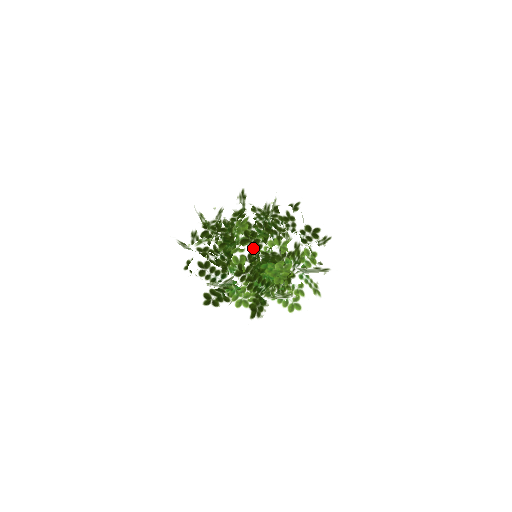
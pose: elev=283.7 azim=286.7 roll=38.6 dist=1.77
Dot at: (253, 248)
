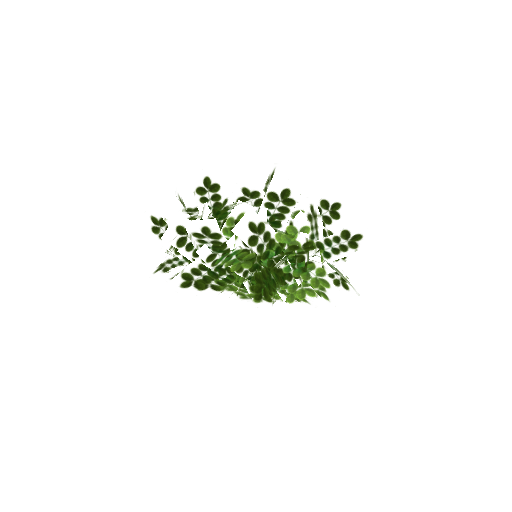
Dot at: occluded
